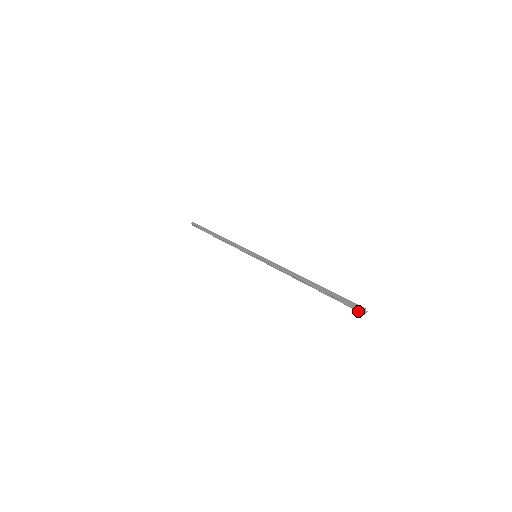
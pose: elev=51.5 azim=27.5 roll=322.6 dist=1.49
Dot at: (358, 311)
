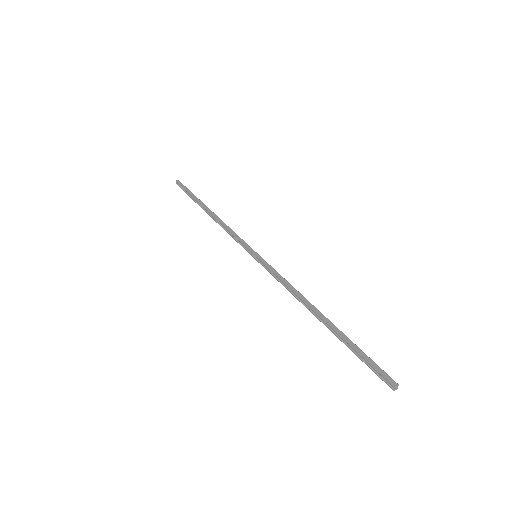
Dot at: (386, 383)
